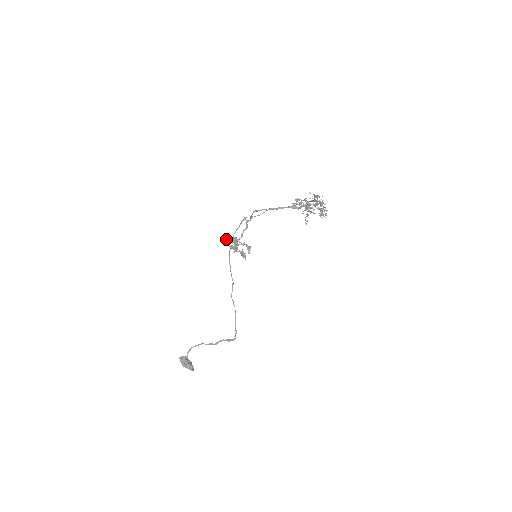
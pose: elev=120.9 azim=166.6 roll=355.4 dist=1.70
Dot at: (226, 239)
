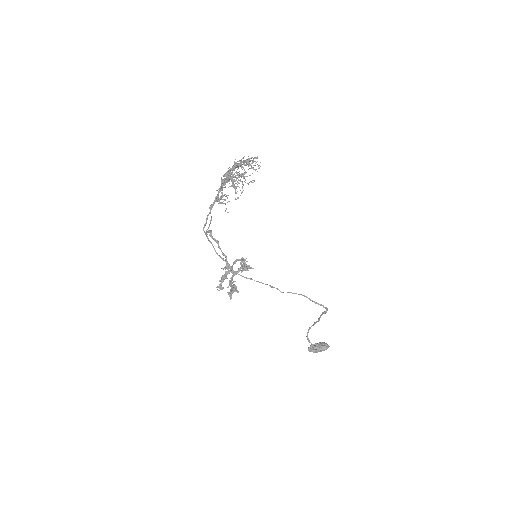
Dot at: occluded
